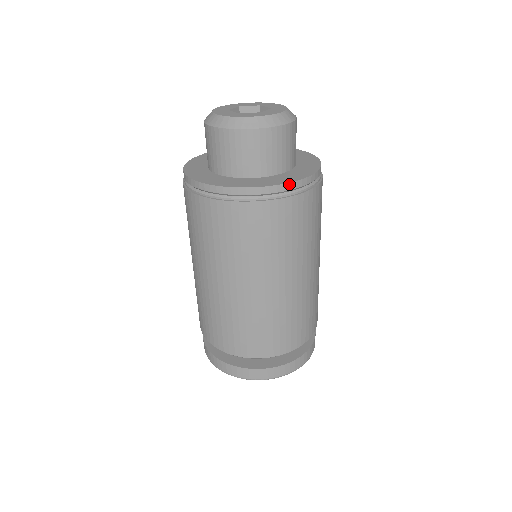
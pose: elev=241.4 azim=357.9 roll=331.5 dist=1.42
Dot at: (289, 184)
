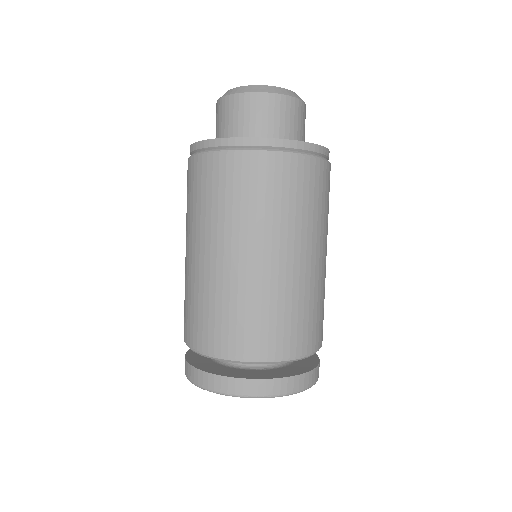
Dot at: occluded
